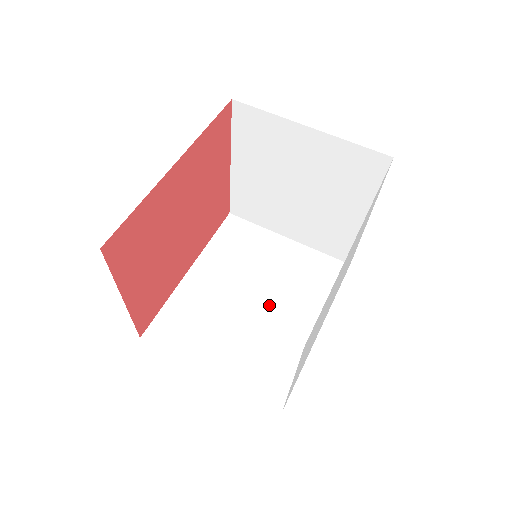
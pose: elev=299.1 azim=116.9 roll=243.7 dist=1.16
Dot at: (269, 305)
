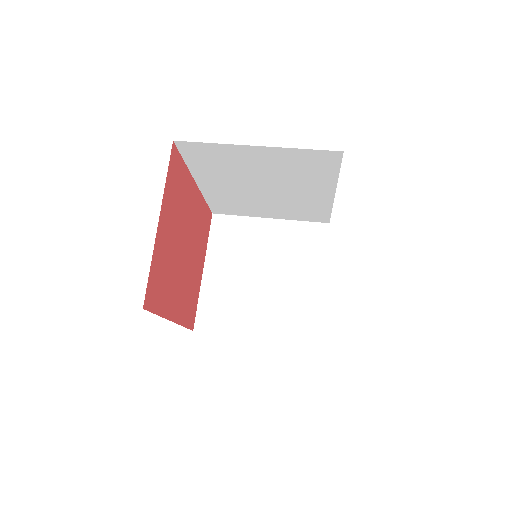
Dot at: occluded
